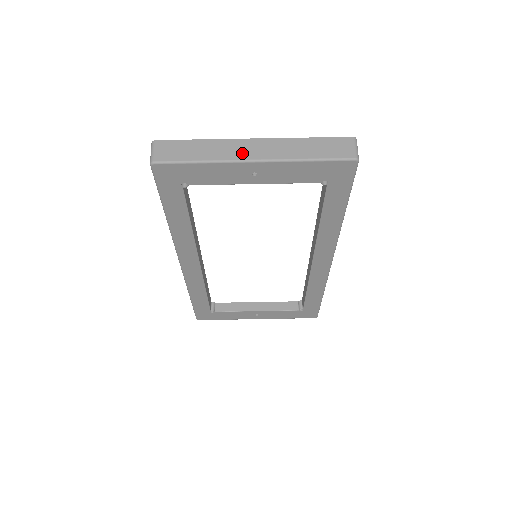
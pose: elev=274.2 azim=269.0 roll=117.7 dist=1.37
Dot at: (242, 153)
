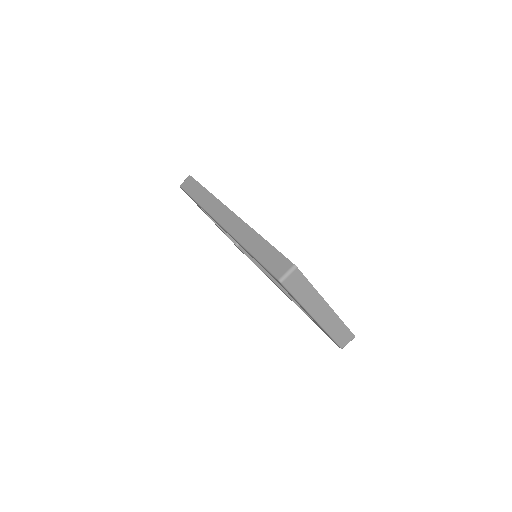
Dot at: (316, 311)
